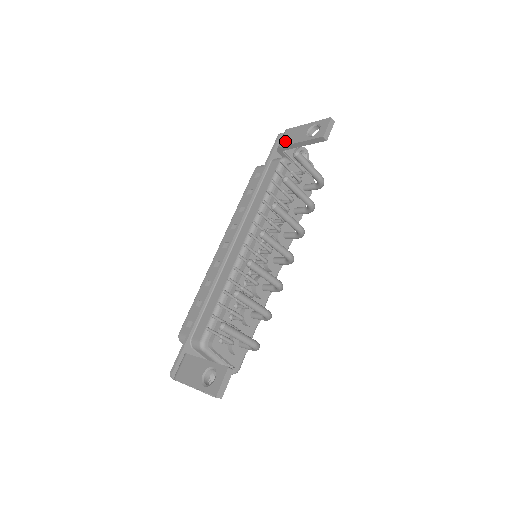
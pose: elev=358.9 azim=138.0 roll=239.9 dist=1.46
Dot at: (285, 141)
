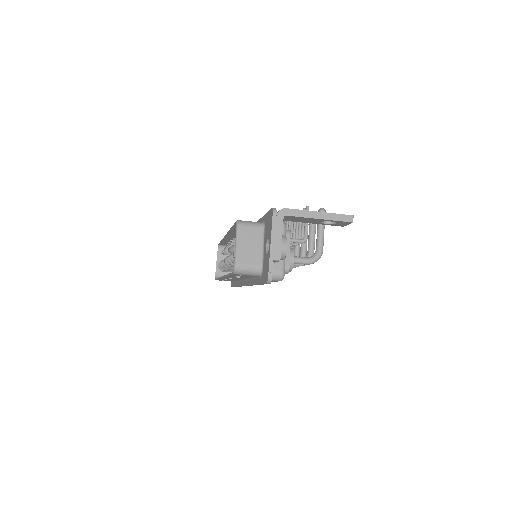
Dot at: occluded
